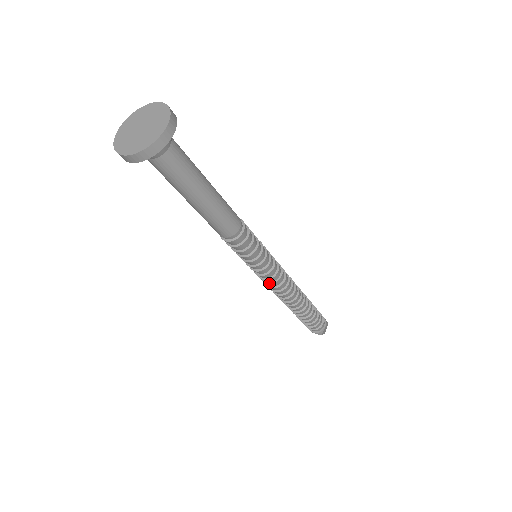
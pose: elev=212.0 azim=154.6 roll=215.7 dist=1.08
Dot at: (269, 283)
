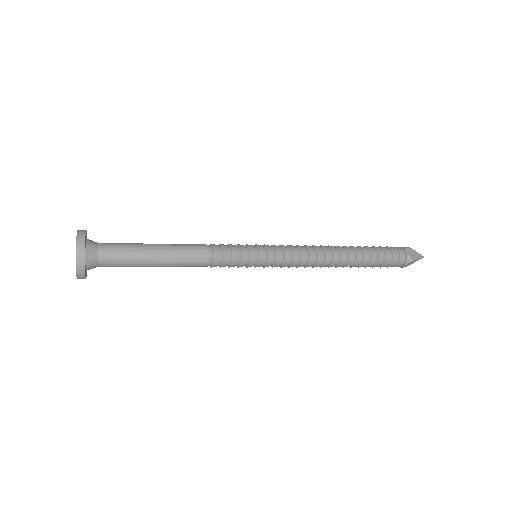
Dot at: occluded
